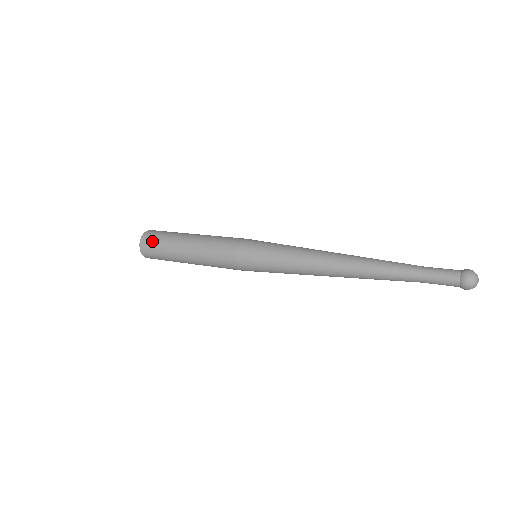
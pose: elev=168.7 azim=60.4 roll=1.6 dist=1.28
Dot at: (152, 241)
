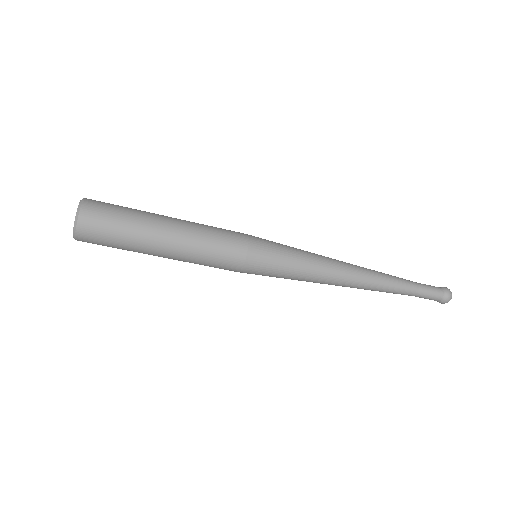
Dot at: (107, 209)
